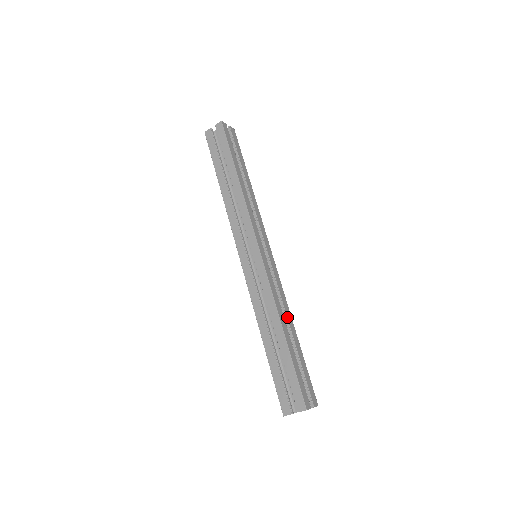
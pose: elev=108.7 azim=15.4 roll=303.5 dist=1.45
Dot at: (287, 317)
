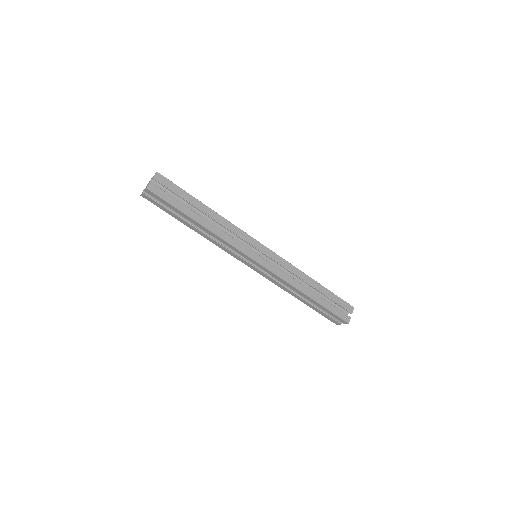
Dot at: (304, 281)
